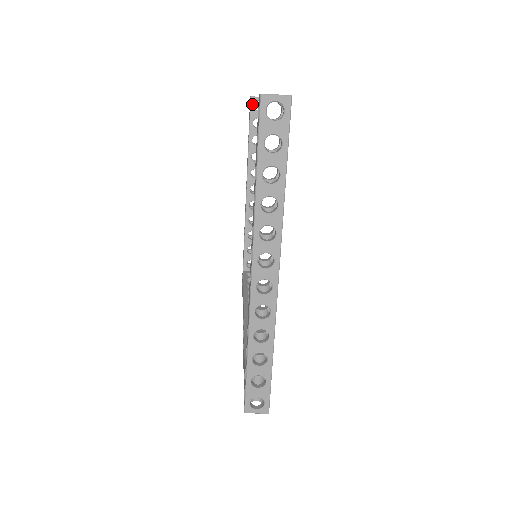
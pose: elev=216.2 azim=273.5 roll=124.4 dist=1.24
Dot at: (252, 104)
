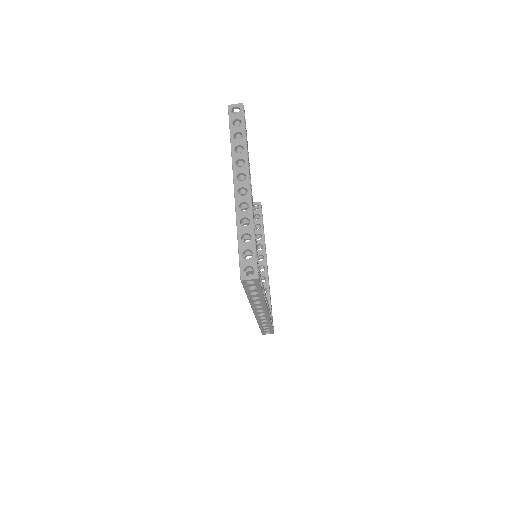
Dot at: occluded
